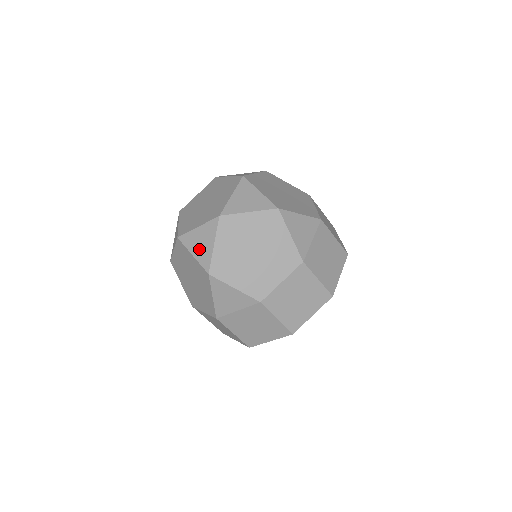
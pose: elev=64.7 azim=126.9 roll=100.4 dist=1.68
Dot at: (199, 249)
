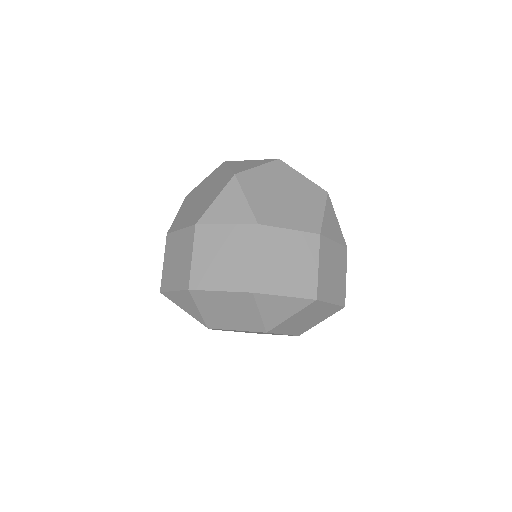
Dot at: (240, 166)
